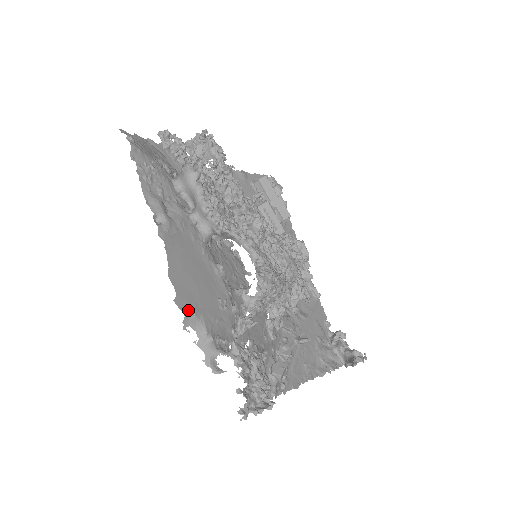
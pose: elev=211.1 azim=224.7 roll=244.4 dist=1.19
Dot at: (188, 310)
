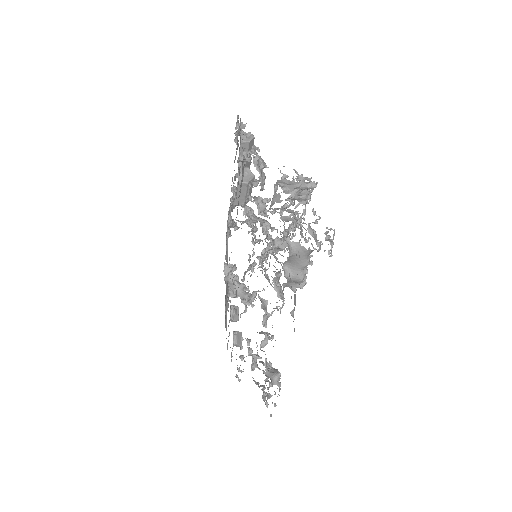
Dot at: occluded
